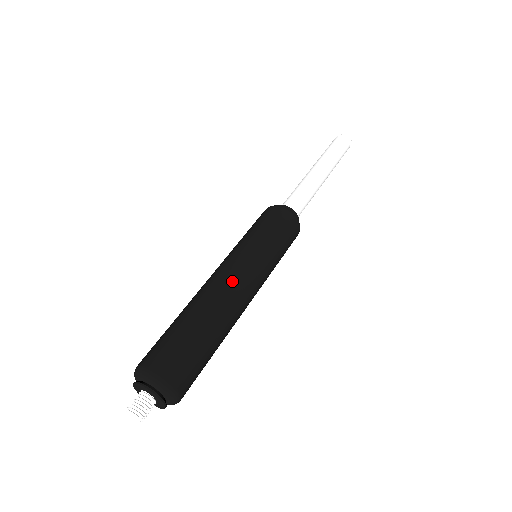
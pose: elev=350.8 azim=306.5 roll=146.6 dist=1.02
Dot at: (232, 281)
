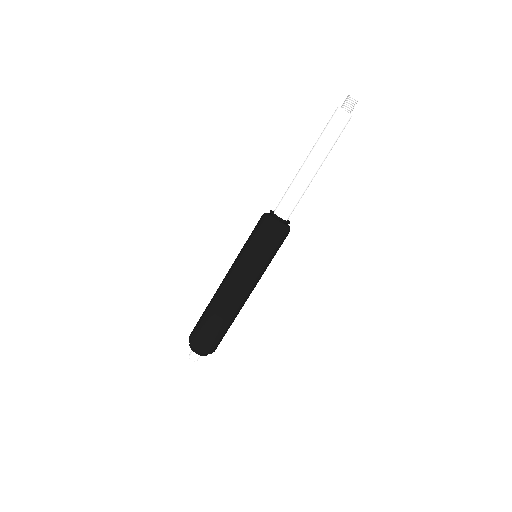
Dot at: (236, 292)
